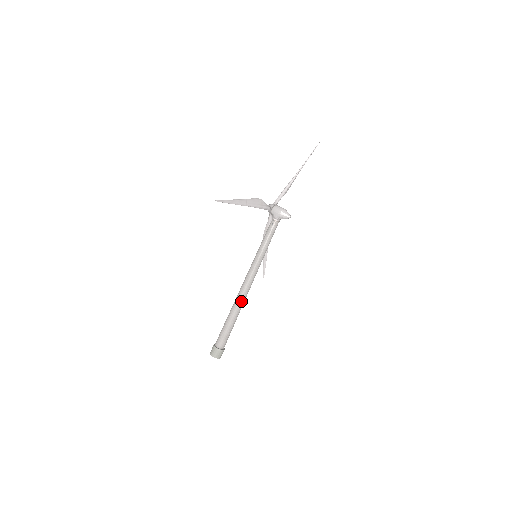
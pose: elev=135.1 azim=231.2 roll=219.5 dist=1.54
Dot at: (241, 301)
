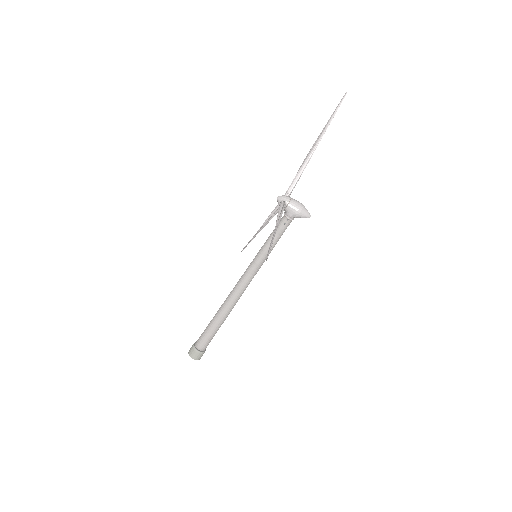
Dot at: (233, 305)
